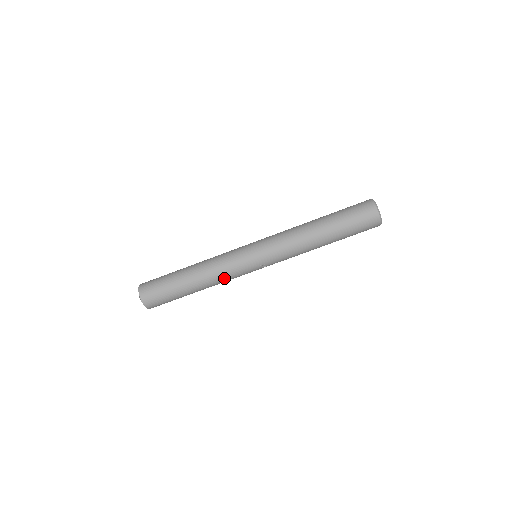
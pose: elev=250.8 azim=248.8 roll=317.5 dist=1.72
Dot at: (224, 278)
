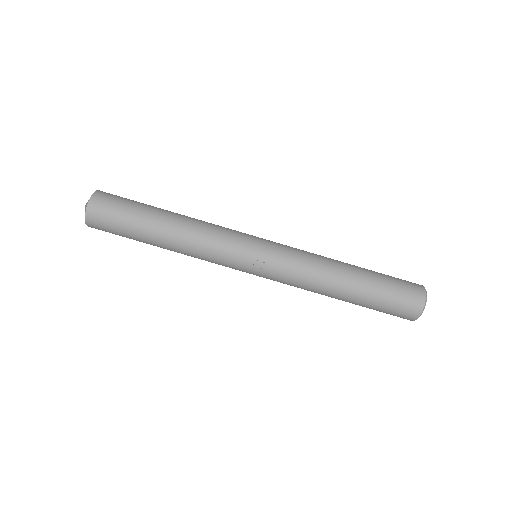
Dot at: (206, 244)
